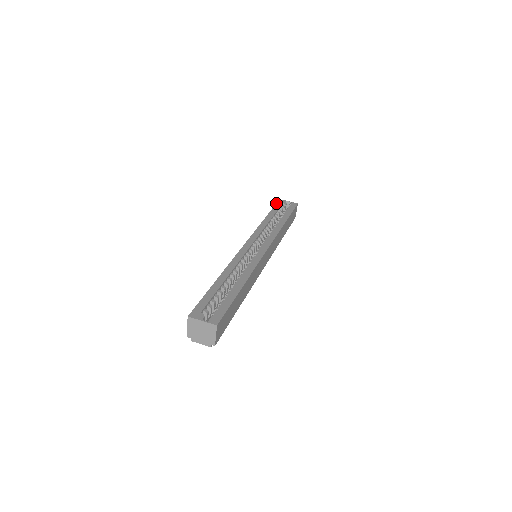
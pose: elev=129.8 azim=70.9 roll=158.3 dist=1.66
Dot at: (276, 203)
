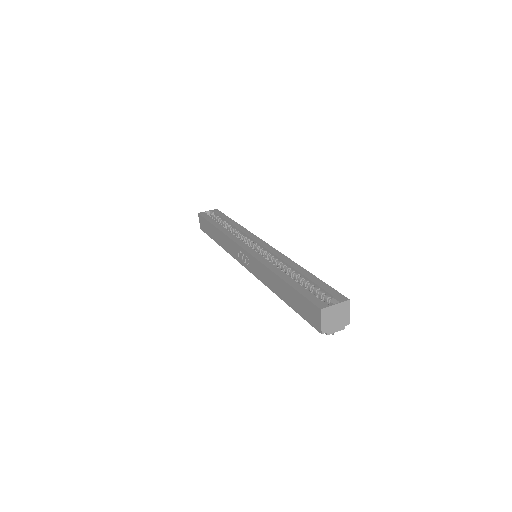
Dot at: (202, 216)
